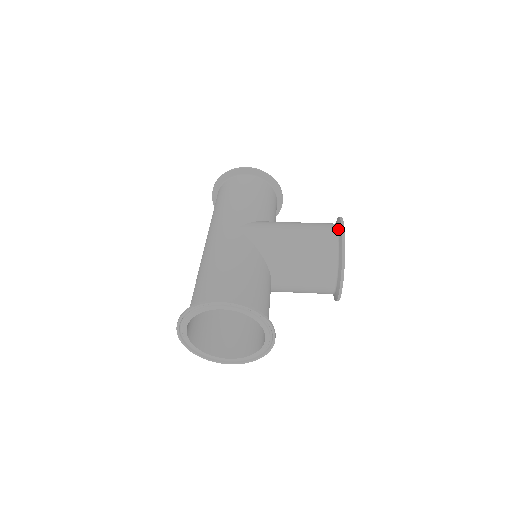
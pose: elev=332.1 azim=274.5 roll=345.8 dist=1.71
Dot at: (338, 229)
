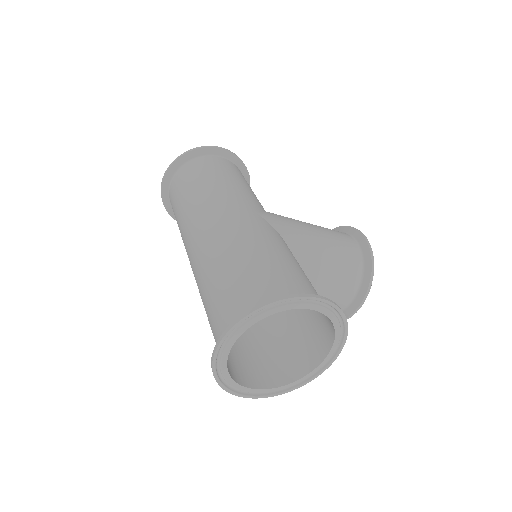
Dot at: (355, 237)
